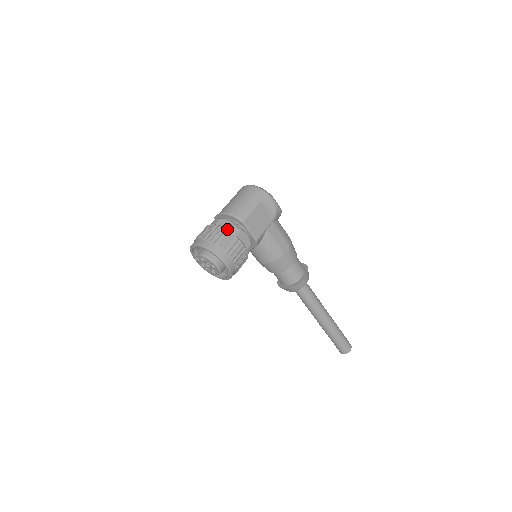
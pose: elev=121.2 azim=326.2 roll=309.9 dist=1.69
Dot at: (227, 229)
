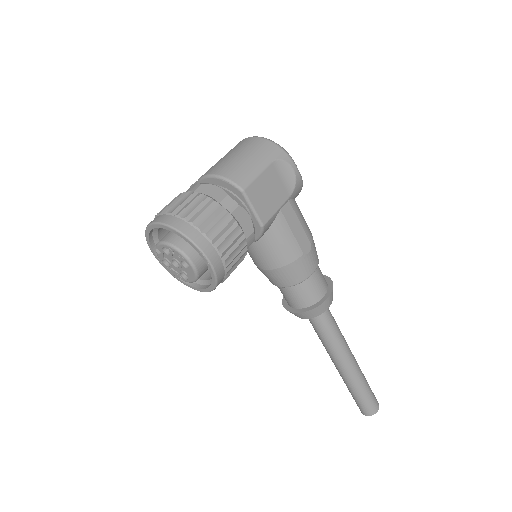
Dot at: (215, 200)
